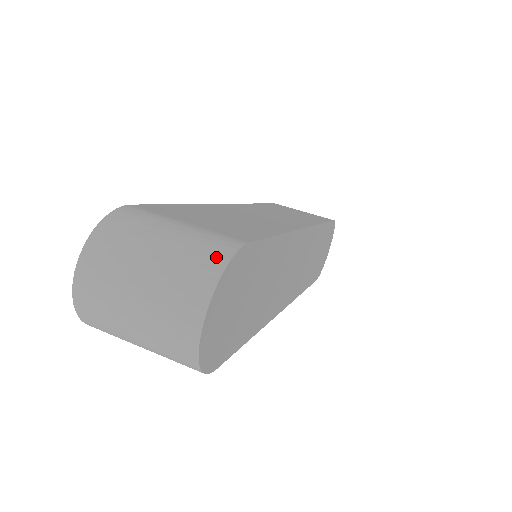
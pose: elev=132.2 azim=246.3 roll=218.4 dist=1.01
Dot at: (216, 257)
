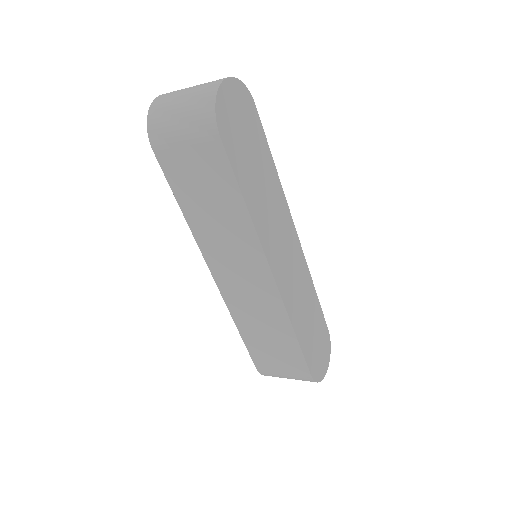
Dot at: occluded
